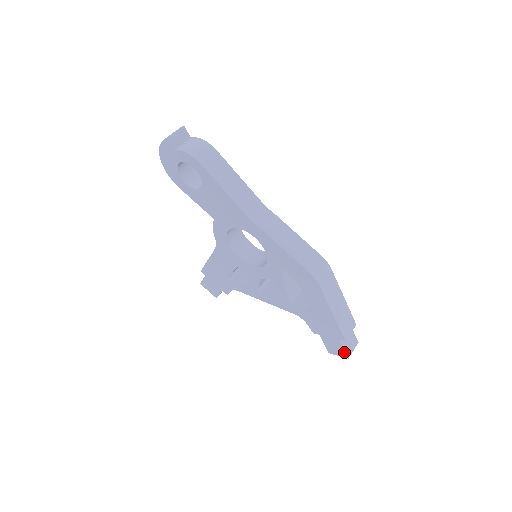
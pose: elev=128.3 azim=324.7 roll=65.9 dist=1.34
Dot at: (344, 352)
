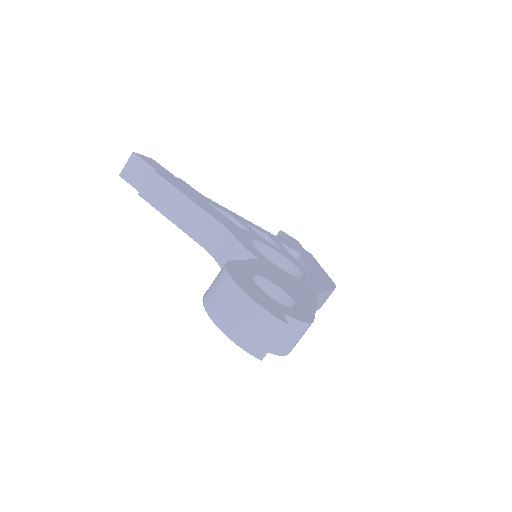
Dot at: occluded
